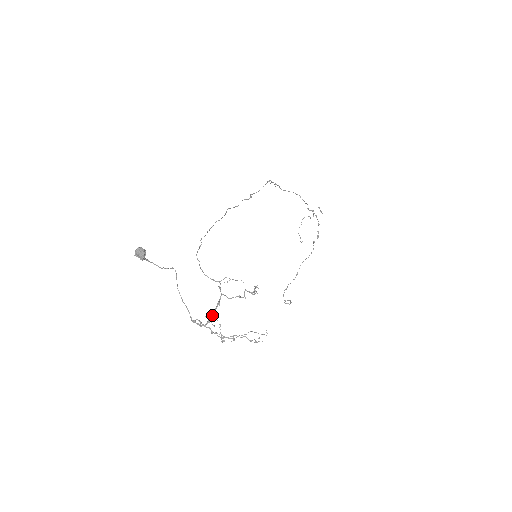
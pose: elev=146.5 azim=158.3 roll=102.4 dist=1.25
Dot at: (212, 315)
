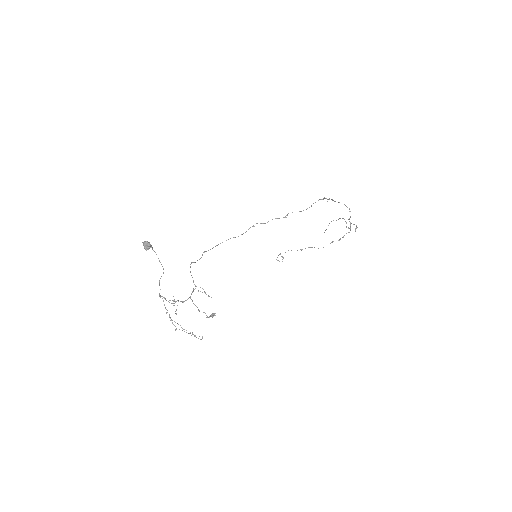
Dot at: (175, 302)
